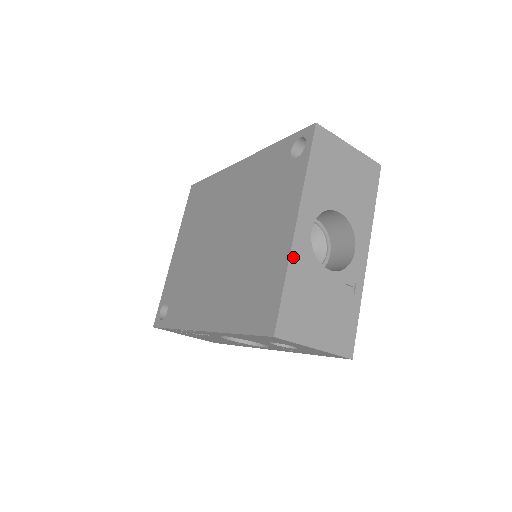
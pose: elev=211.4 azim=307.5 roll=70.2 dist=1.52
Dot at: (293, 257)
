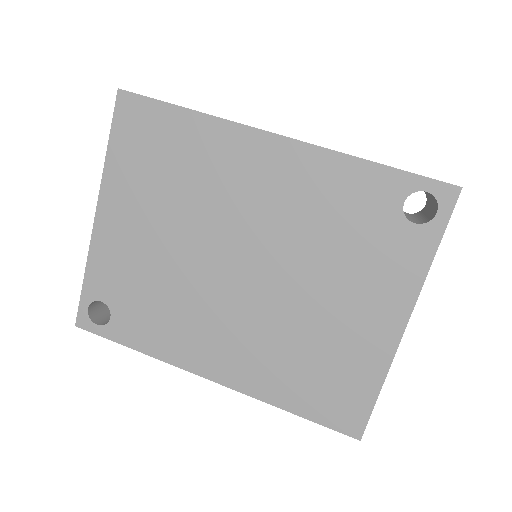
Dot at: (392, 360)
